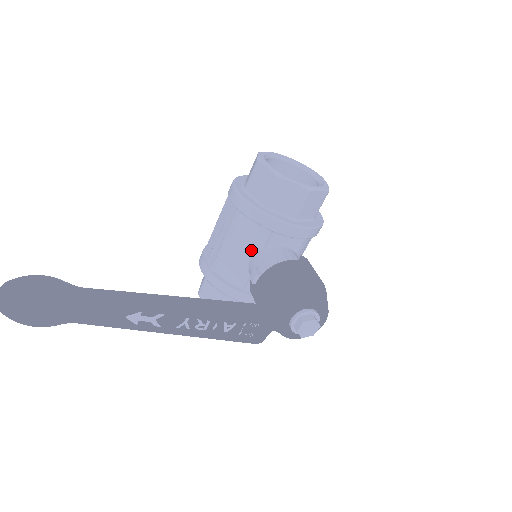
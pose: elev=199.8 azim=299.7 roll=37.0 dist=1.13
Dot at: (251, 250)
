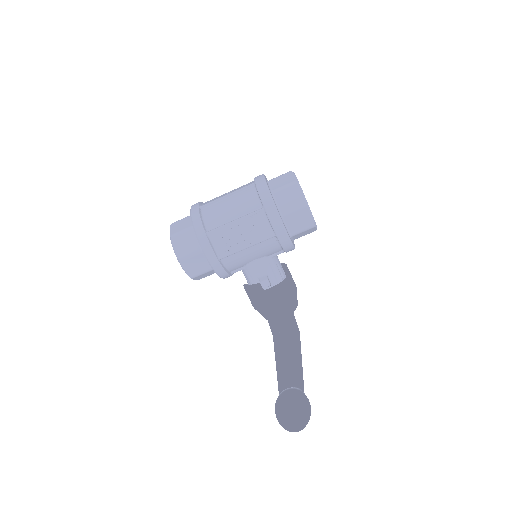
Dot at: (261, 257)
